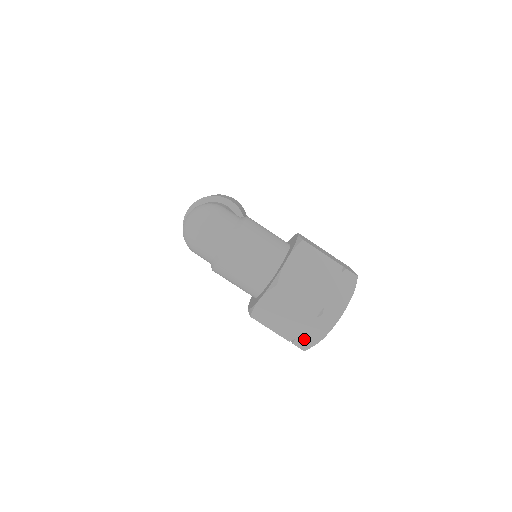
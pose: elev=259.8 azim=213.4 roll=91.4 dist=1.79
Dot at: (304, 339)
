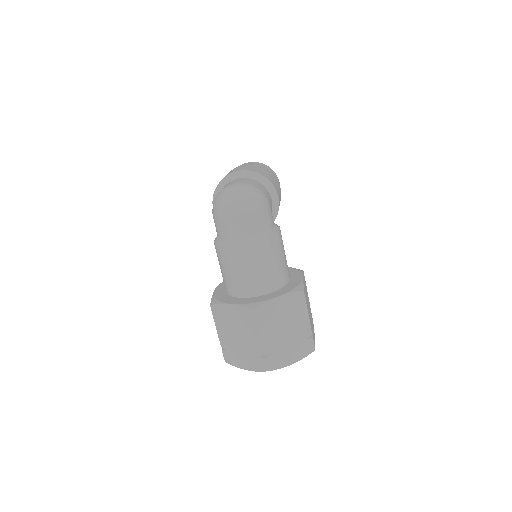
Dot at: (234, 357)
